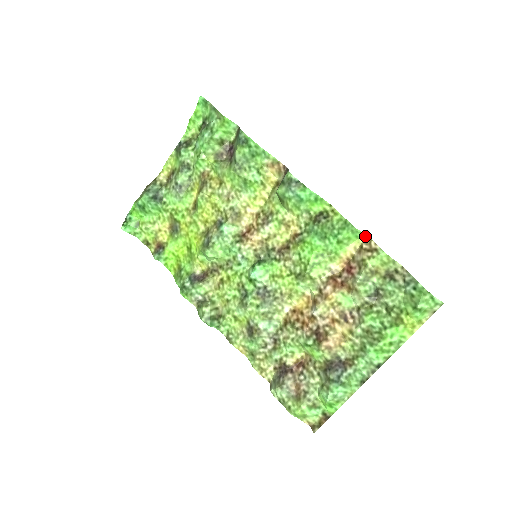
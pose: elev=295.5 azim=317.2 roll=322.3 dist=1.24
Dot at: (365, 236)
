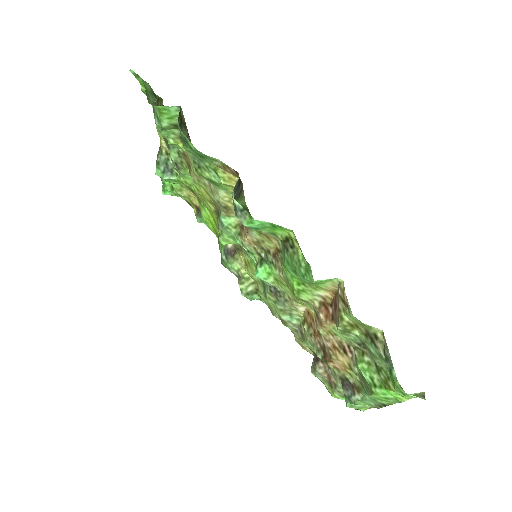
Dot at: (338, 280)
